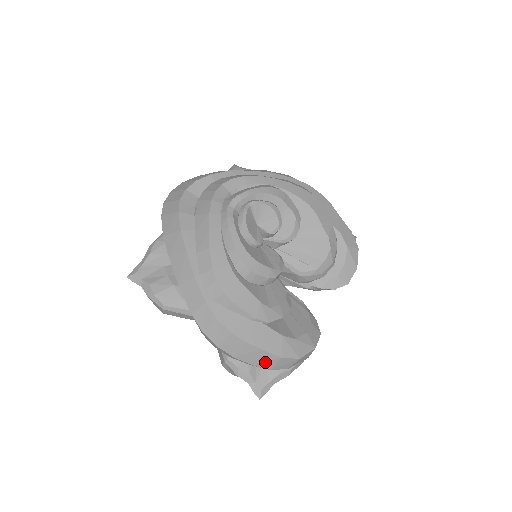
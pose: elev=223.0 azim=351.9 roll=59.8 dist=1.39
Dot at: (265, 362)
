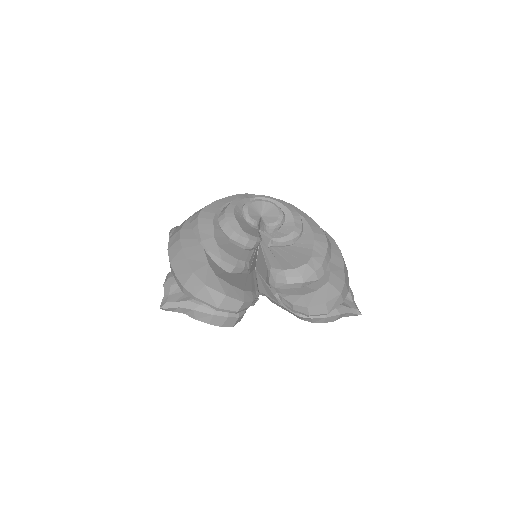
Dot at: (183, 274)
